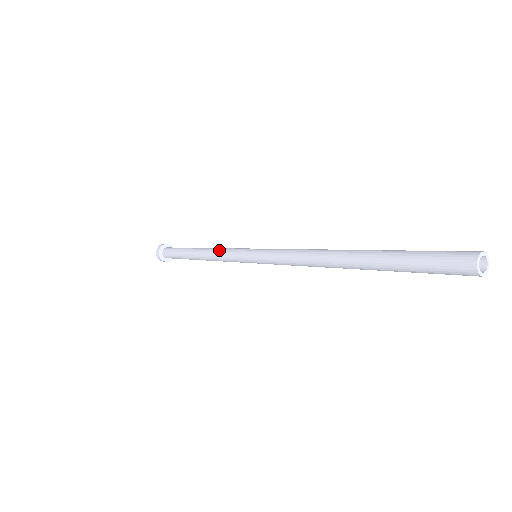
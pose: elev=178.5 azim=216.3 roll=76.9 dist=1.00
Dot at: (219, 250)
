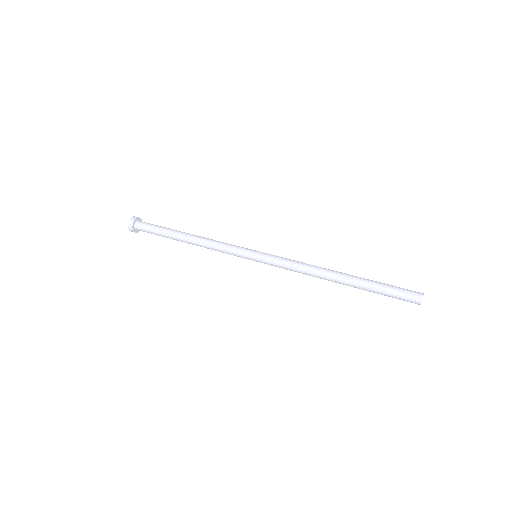
Dot at: (218, 242)
